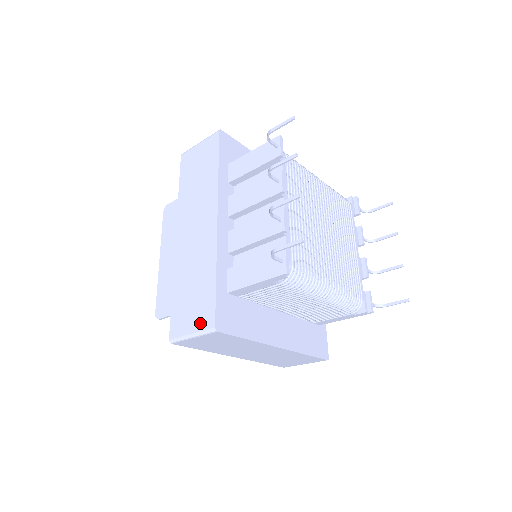
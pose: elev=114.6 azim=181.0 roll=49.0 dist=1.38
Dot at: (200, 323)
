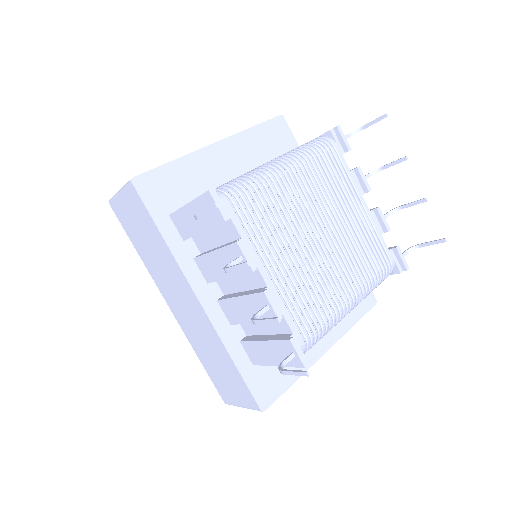
Dot at: (244, 401)
